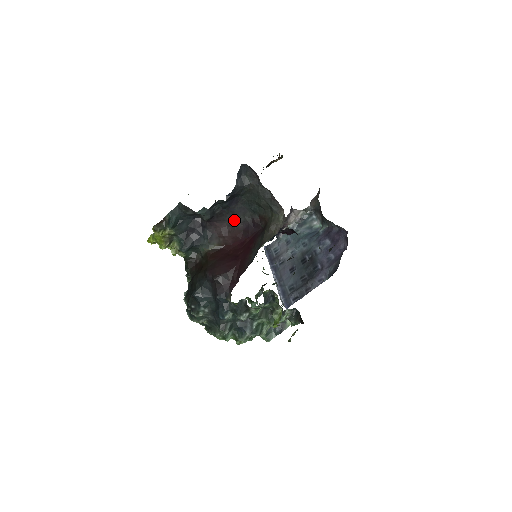
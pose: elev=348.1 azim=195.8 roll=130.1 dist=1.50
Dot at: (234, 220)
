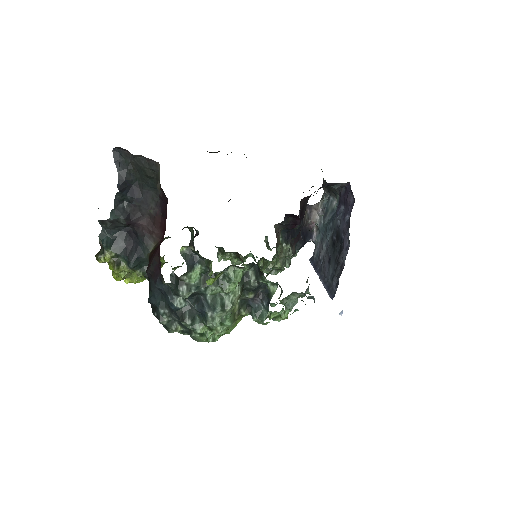
Dot at: (149, 209)
